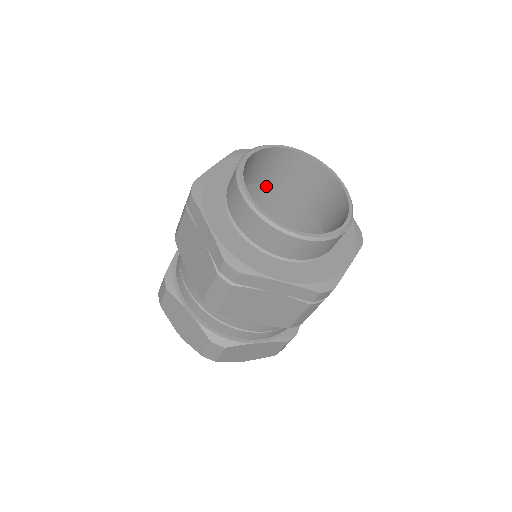
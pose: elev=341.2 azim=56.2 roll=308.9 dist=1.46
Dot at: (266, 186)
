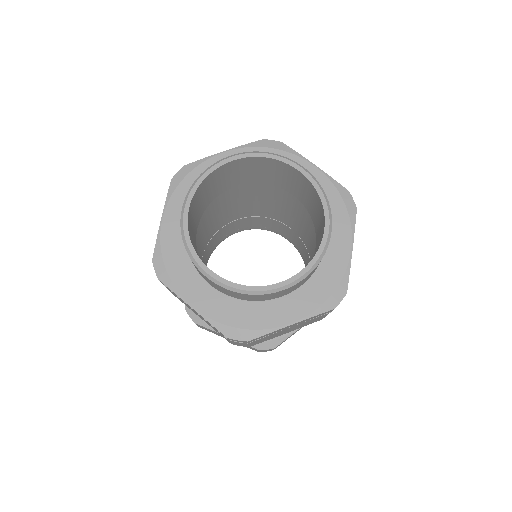
Dot at: occluded
